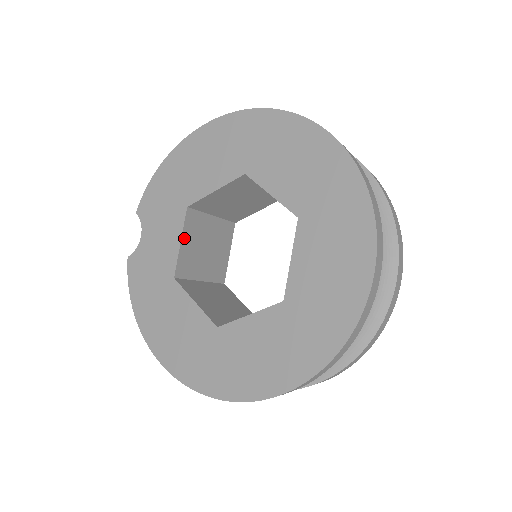
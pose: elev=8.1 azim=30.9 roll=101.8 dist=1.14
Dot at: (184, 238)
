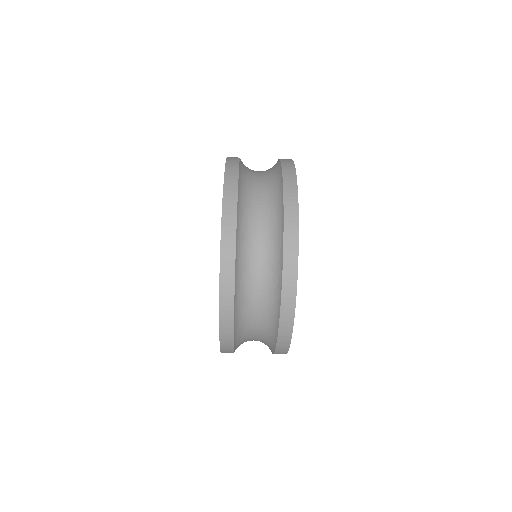
Dot at: occluded
